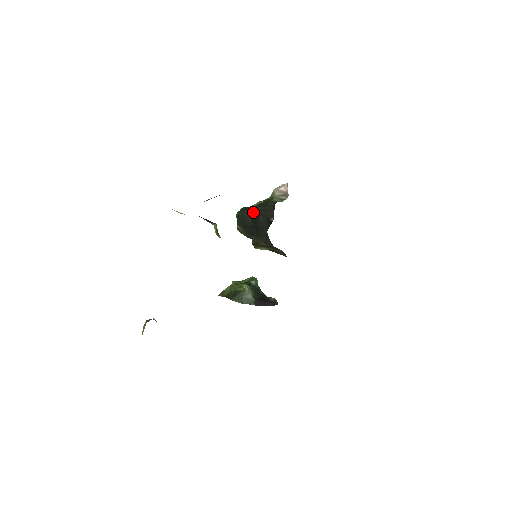
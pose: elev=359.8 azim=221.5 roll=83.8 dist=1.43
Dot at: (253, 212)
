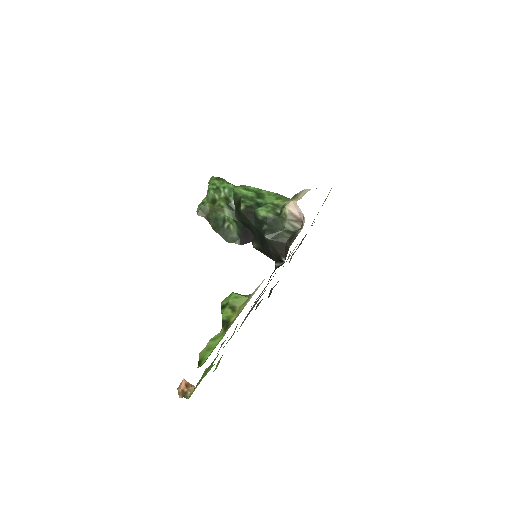
Dot at: (260, 232)
